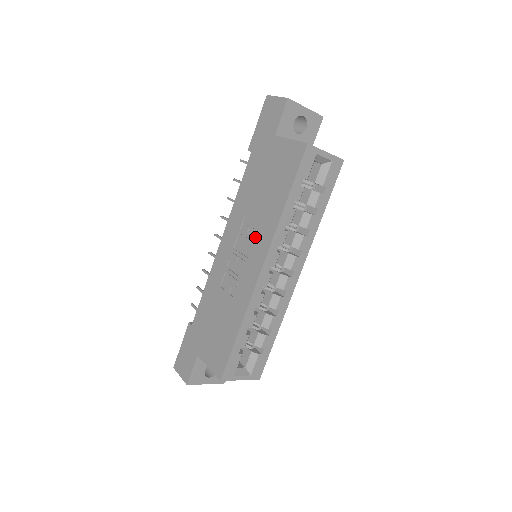
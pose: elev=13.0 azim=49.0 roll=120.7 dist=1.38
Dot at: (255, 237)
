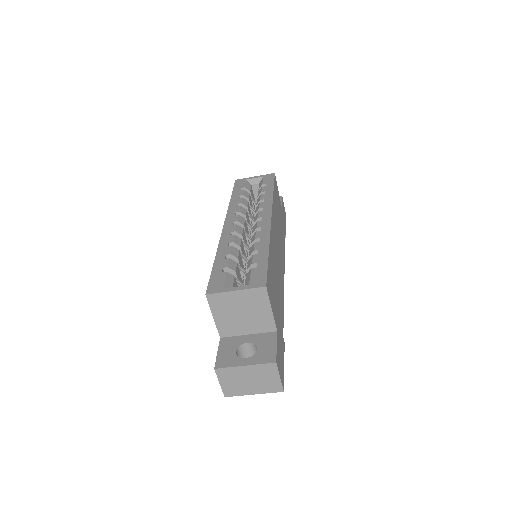
Dot at: occluded
